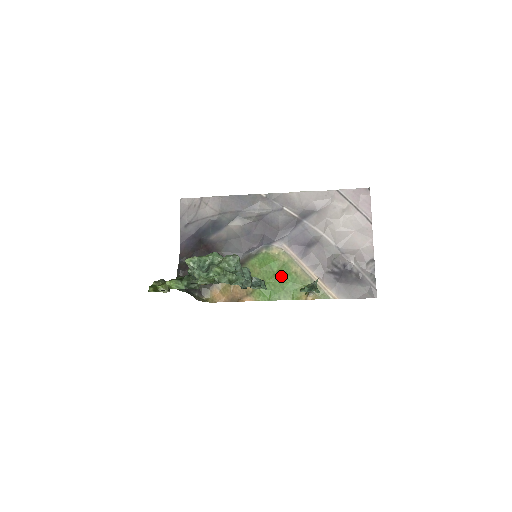
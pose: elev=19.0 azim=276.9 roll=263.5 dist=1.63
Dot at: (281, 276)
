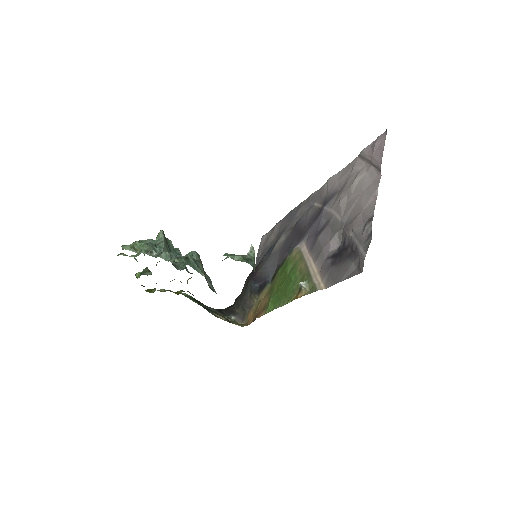
Dot at: (288, 278)
